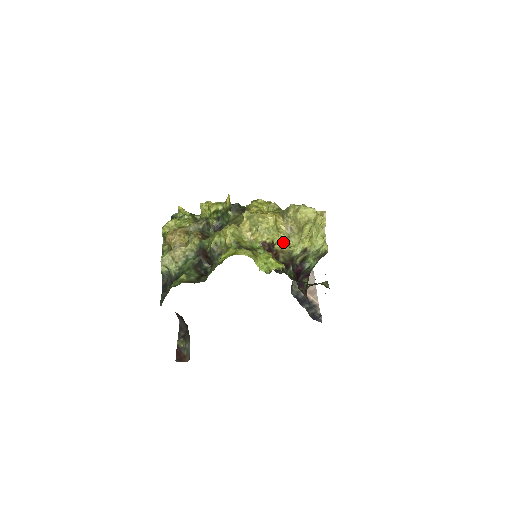
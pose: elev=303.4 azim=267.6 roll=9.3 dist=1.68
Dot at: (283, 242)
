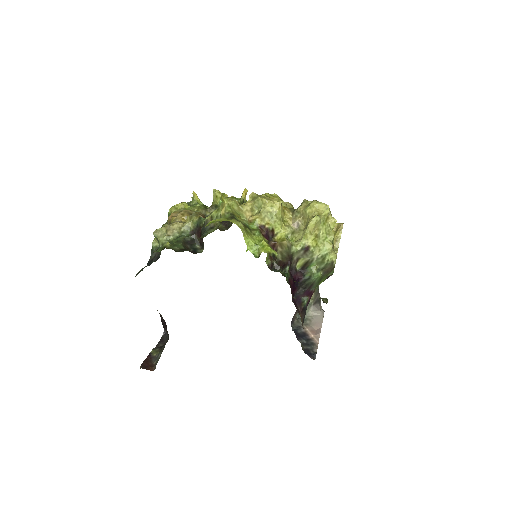
Dot at: (285, 235)
